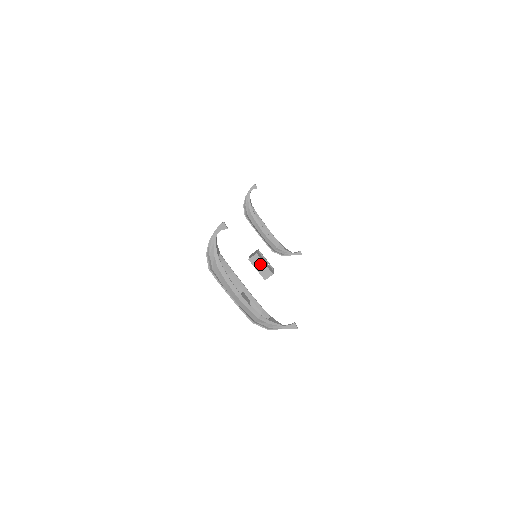
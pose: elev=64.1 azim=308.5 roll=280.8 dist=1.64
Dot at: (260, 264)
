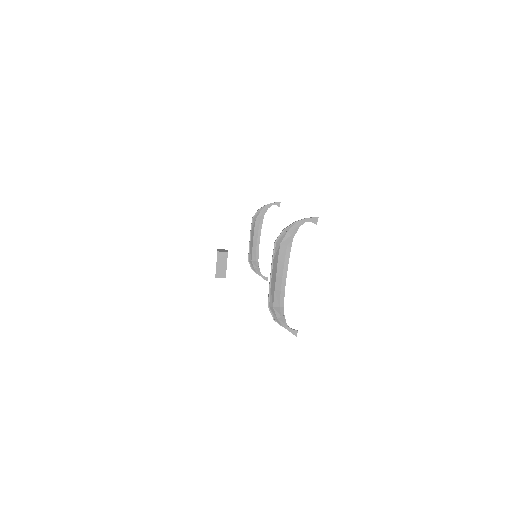
Dot at: (223, 262)
